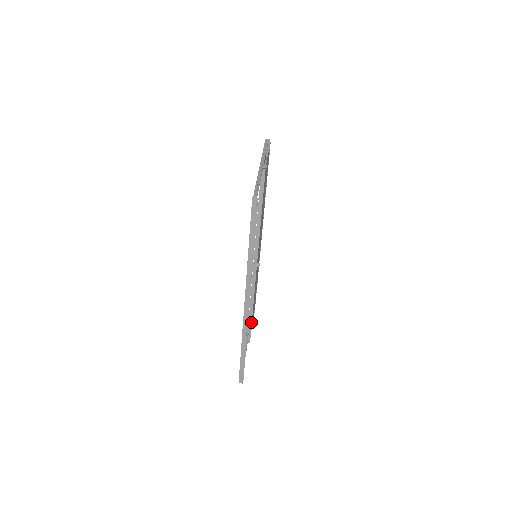
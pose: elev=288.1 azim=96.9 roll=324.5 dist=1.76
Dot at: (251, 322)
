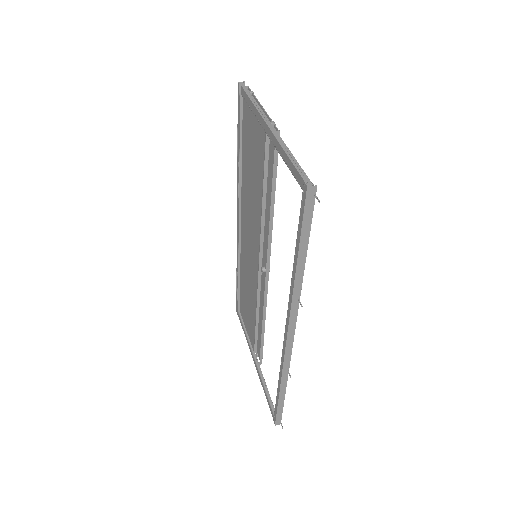
Dot at: (263, 341)
